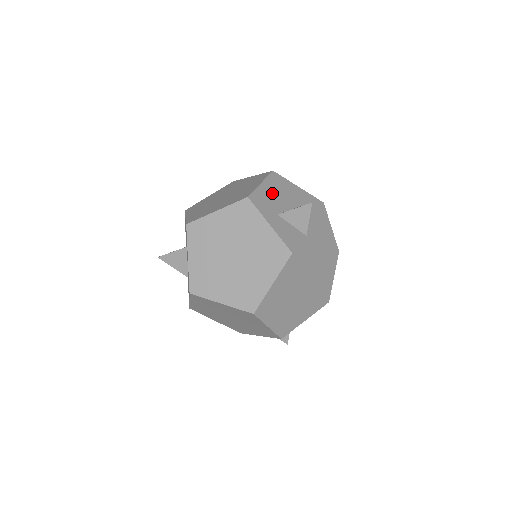
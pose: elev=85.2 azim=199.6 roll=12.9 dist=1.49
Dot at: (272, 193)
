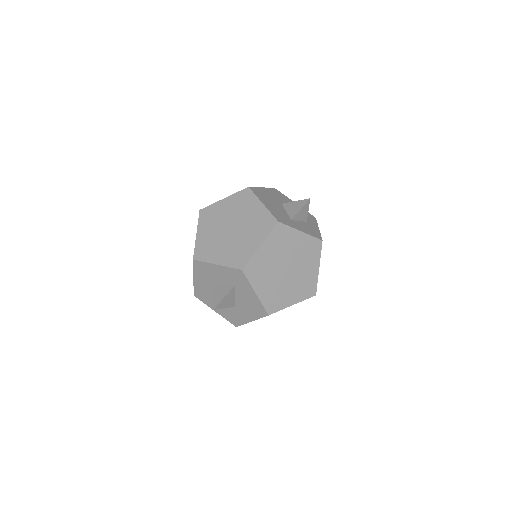
Dot at: (272, 206)
